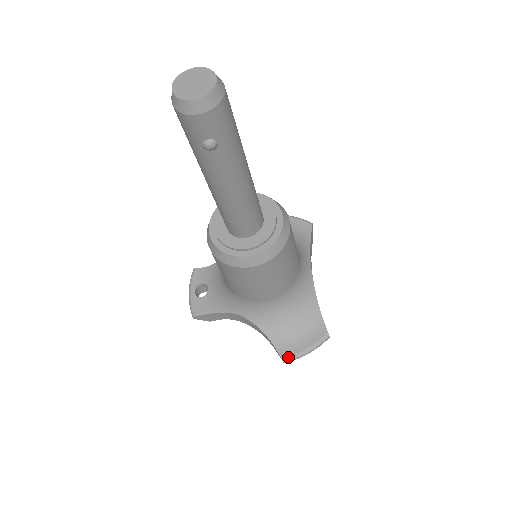
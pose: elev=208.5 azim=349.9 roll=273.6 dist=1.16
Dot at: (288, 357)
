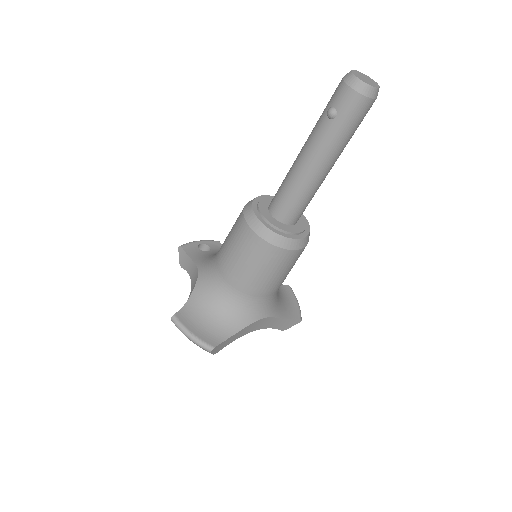
Dot at: (178, 319)
